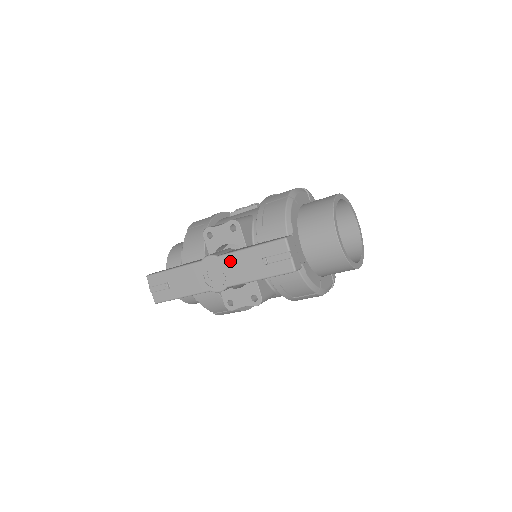
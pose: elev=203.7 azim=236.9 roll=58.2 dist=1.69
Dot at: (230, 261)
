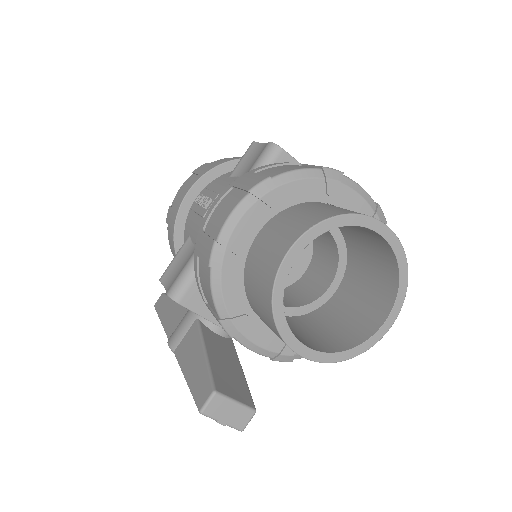
Dot at: occluded
